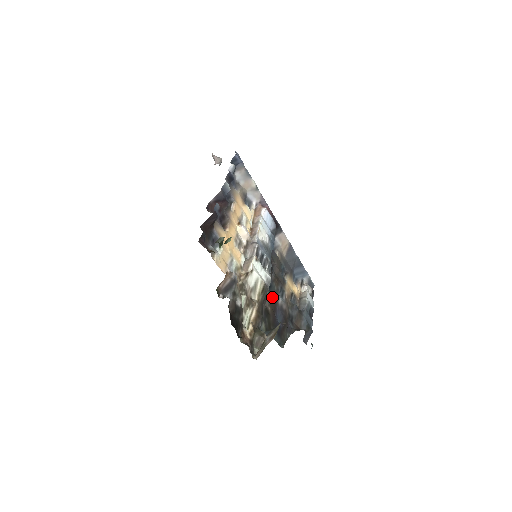
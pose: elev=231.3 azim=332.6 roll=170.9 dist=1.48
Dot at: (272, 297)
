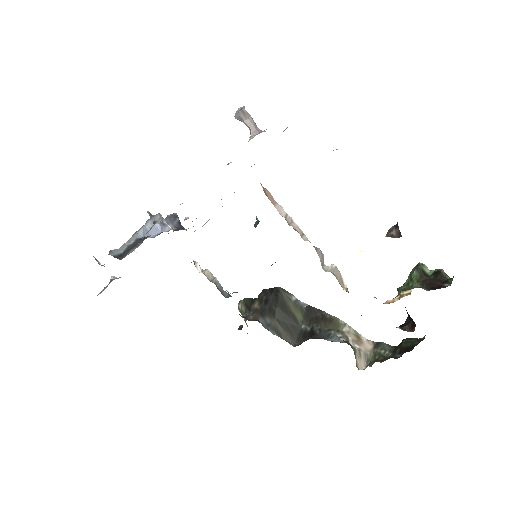
Dot at: occluded
